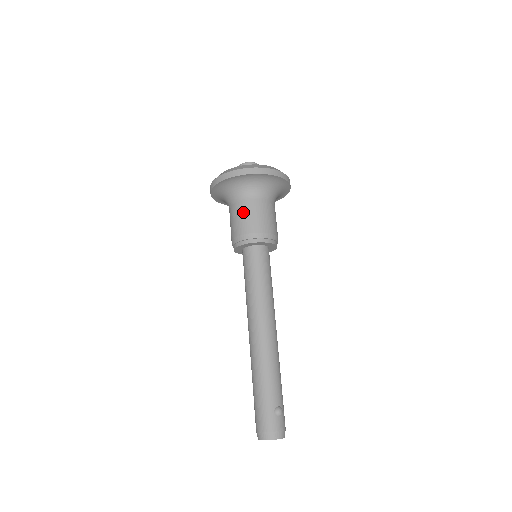
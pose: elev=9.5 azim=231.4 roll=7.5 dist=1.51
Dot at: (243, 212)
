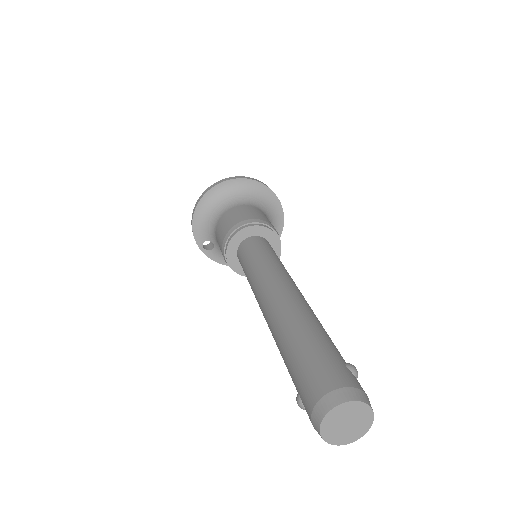
Dot at: (244, 209)
